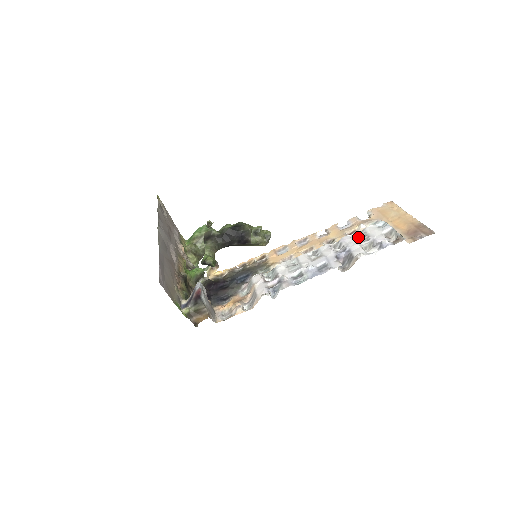
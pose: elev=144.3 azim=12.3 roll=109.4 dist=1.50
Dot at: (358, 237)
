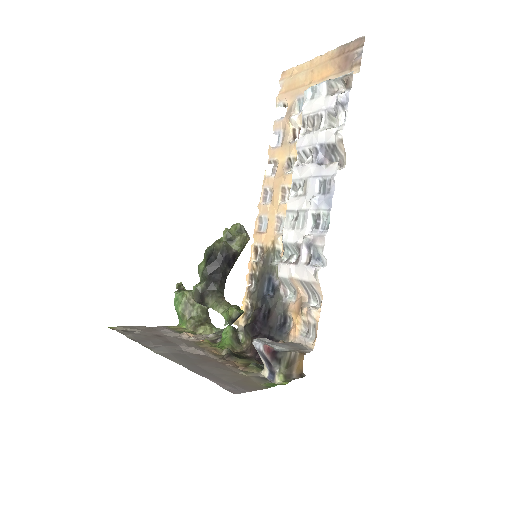
Dot at: (308, 128)
